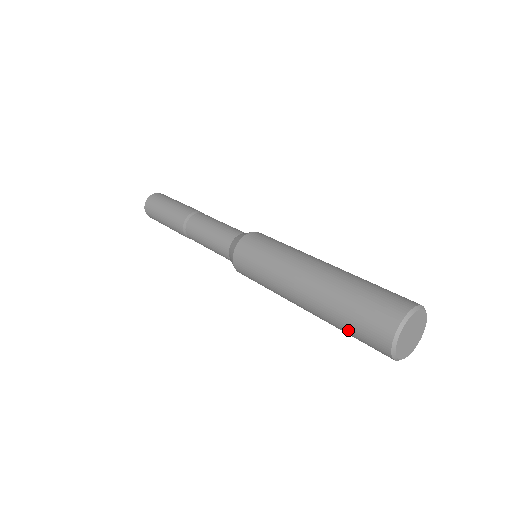
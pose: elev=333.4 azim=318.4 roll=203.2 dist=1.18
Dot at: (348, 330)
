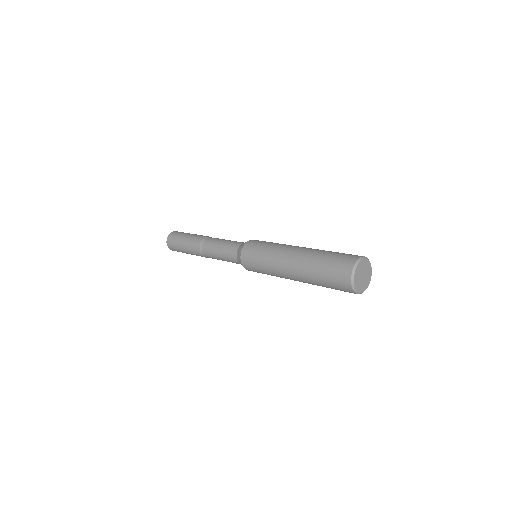
Dot at: (324, 266)
